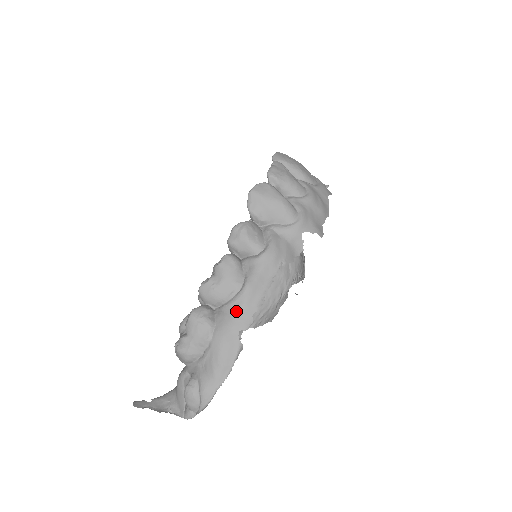
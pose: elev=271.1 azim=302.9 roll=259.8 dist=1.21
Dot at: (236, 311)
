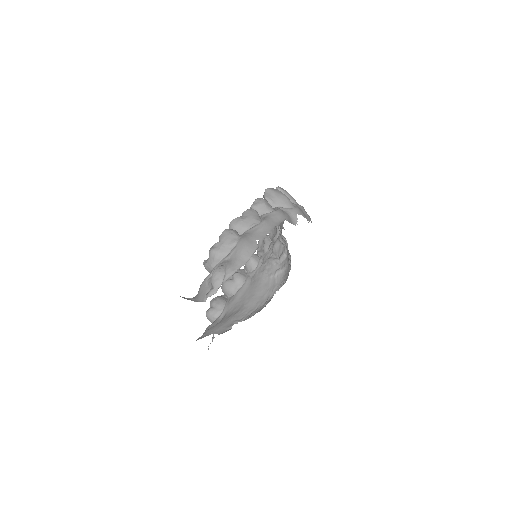
Dot at: (256, 231)
